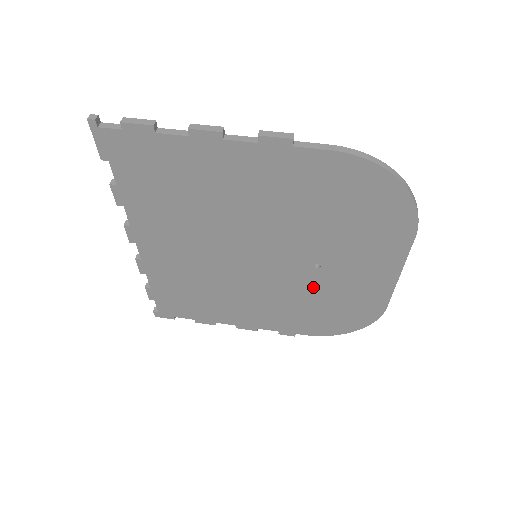
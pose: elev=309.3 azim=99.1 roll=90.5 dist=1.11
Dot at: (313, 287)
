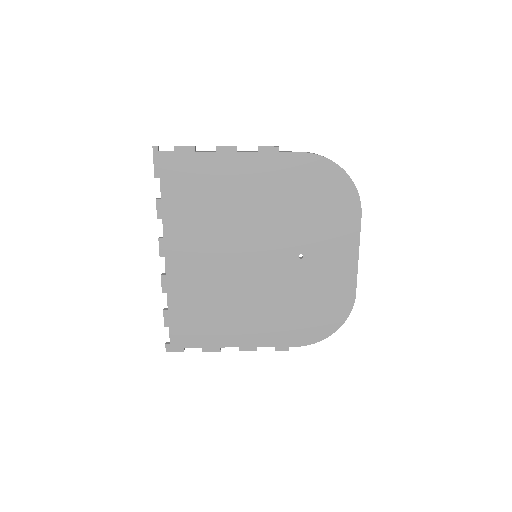
Dot at: (300, 281)
